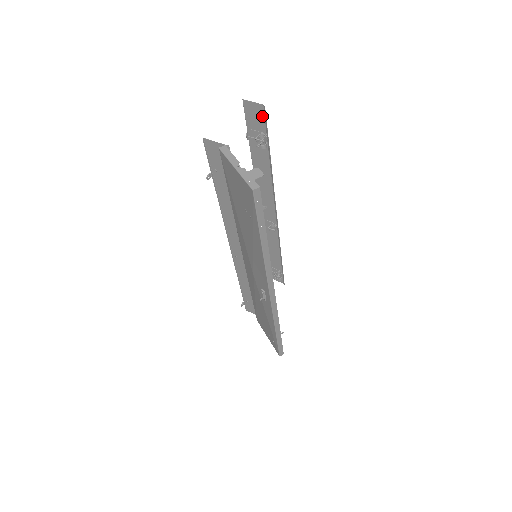
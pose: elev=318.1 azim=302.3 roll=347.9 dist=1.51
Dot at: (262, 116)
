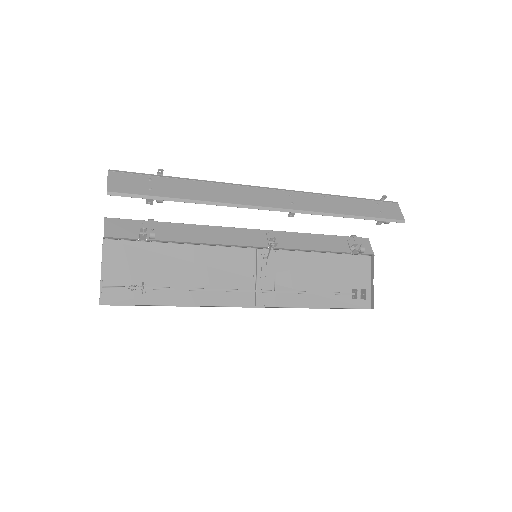
Dot at: (123, 190)
